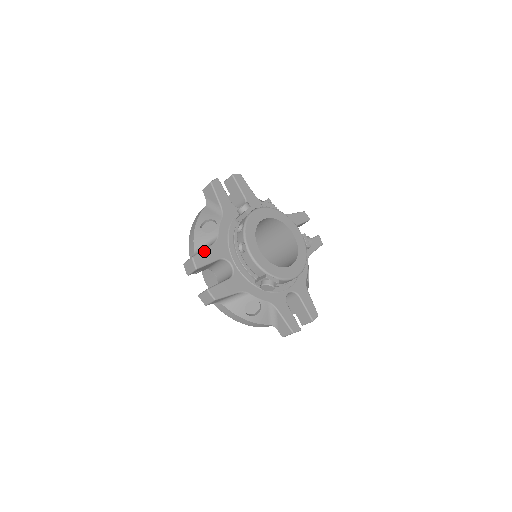
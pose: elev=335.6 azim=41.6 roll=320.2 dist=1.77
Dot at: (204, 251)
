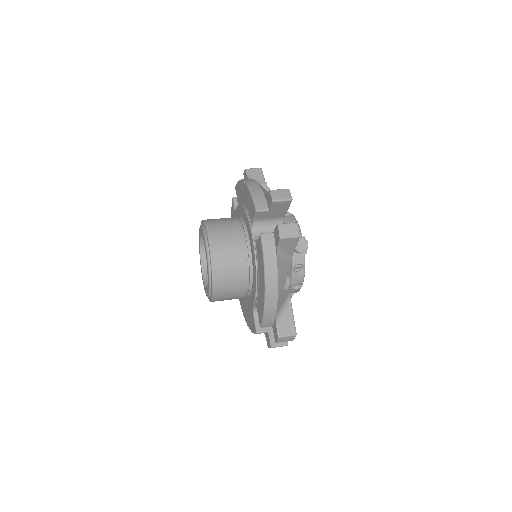
Dot at: occluded
